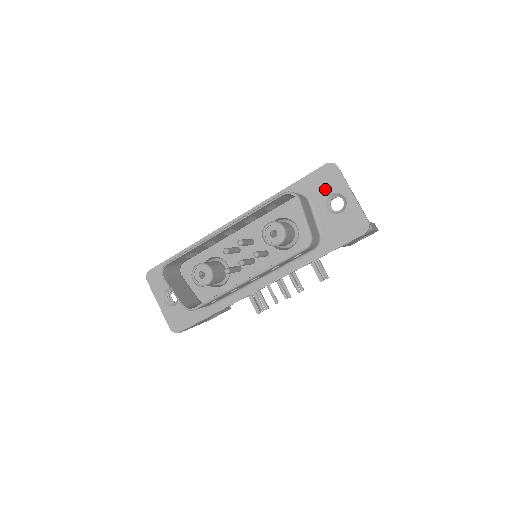
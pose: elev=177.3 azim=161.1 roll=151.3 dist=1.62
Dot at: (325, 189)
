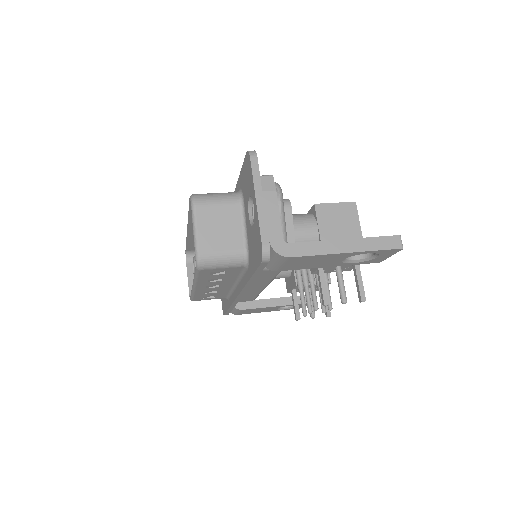
Dot at: (247, 188)
